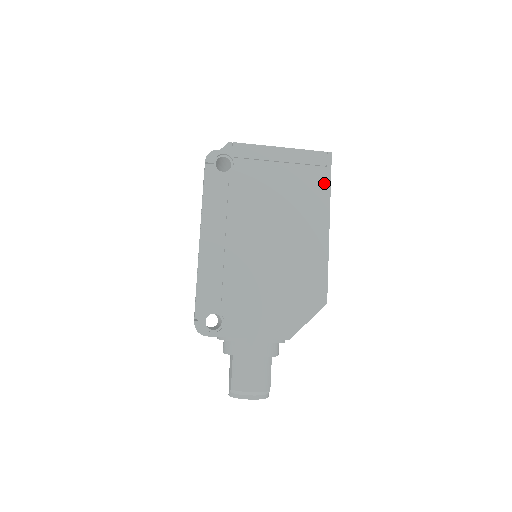
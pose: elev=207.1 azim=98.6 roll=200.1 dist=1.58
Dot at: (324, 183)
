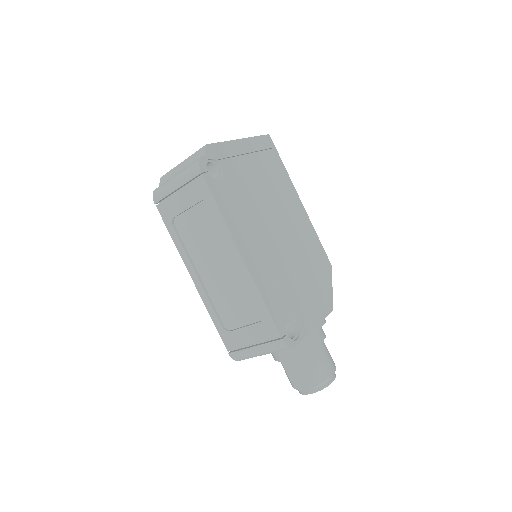
Dot at: (279, 164)
